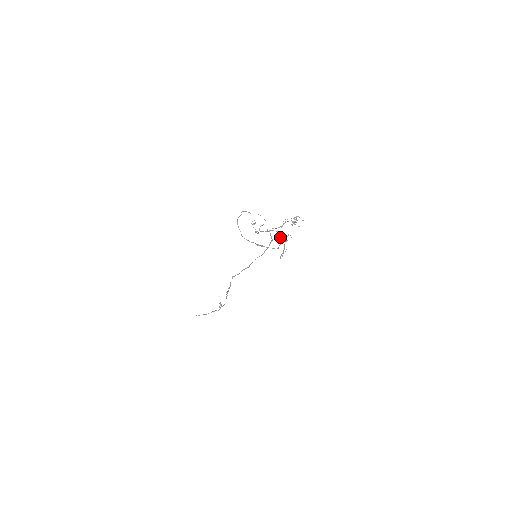
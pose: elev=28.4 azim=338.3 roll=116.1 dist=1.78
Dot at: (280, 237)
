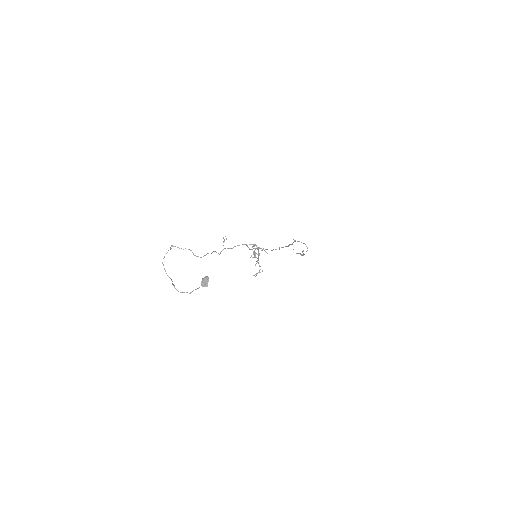
Dot at: occluded
